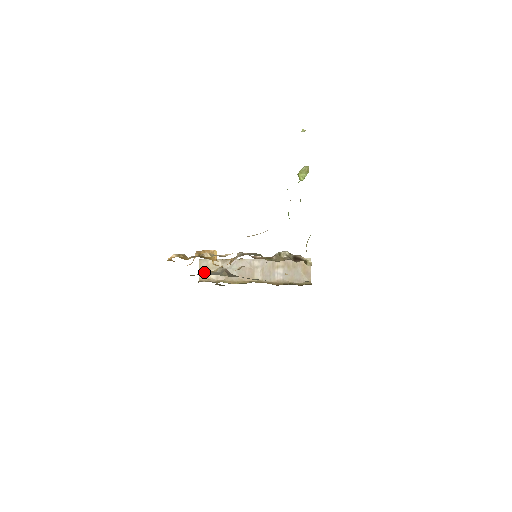
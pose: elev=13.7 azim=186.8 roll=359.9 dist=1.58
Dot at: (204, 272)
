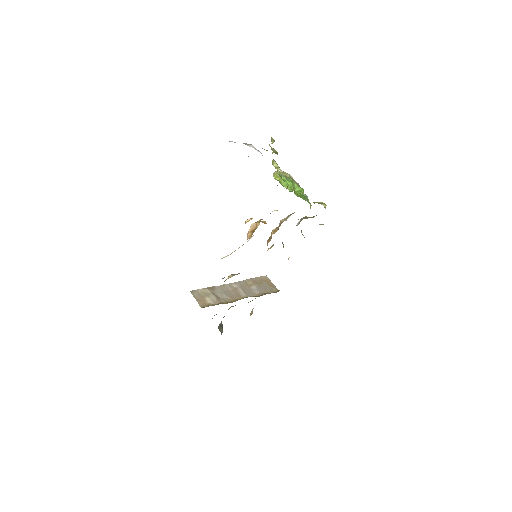
Dot at: occluded
